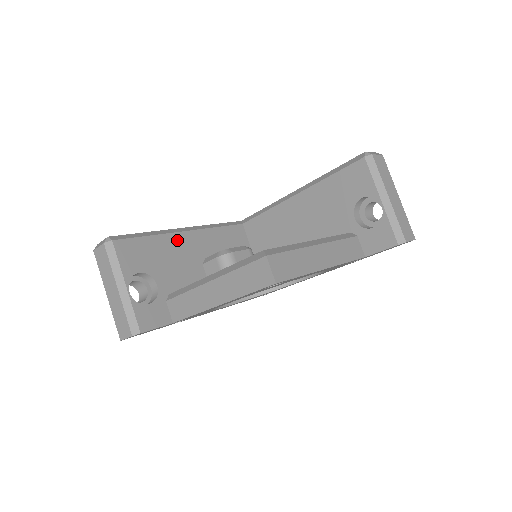
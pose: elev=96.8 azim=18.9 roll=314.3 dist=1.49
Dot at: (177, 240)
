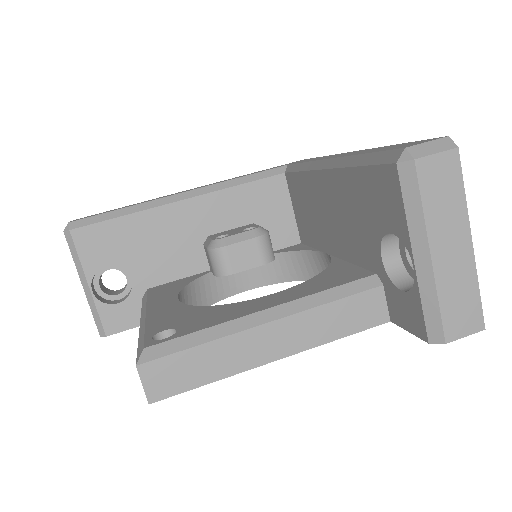
Dot at: (165, 216)
